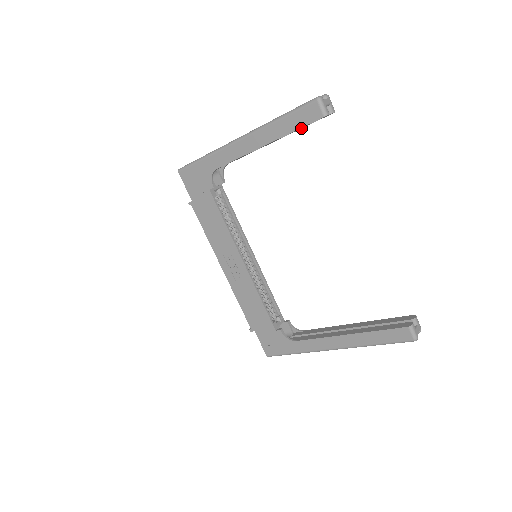
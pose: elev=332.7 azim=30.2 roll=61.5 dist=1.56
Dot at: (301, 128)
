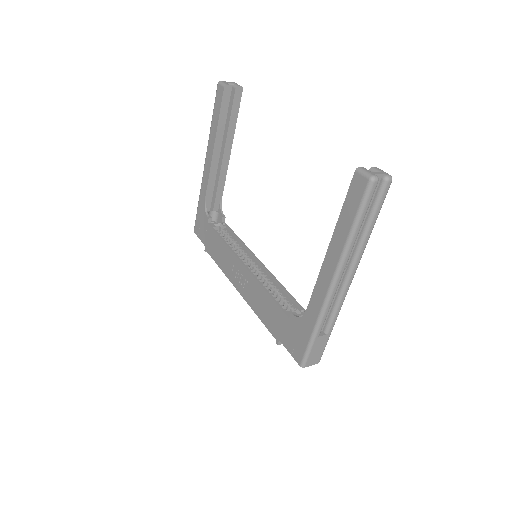
Dot at: (234, 120)
